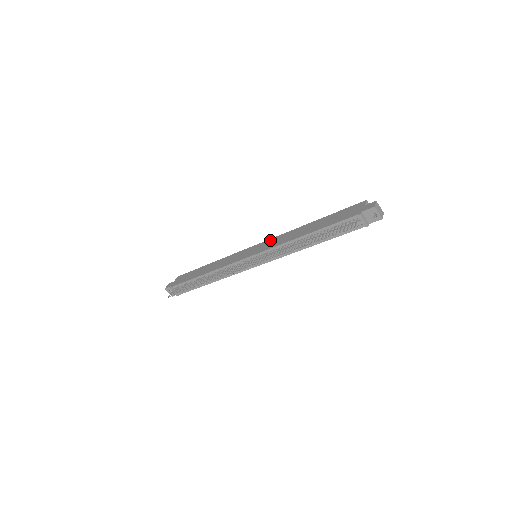
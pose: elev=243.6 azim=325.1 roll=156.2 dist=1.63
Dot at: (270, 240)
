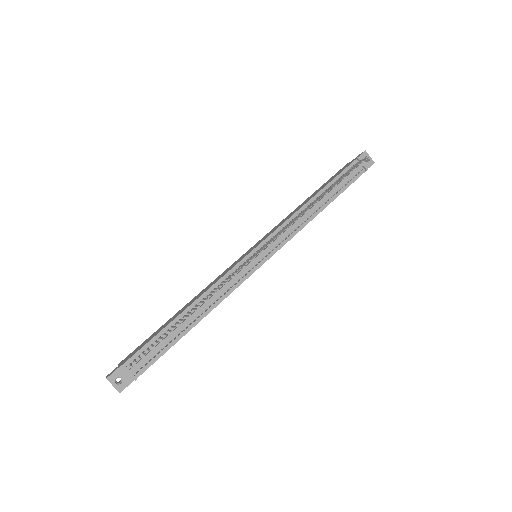
Dot at: (265, 235)
